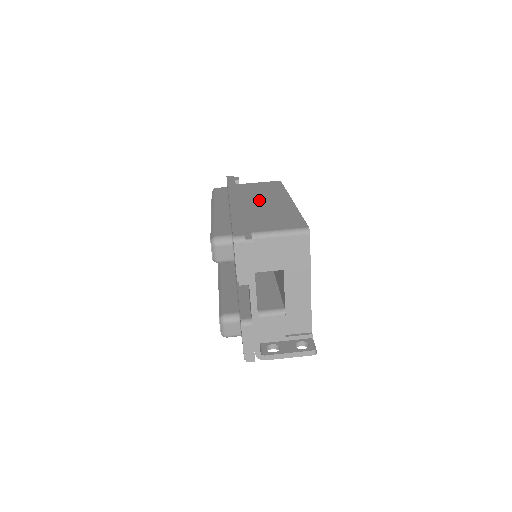
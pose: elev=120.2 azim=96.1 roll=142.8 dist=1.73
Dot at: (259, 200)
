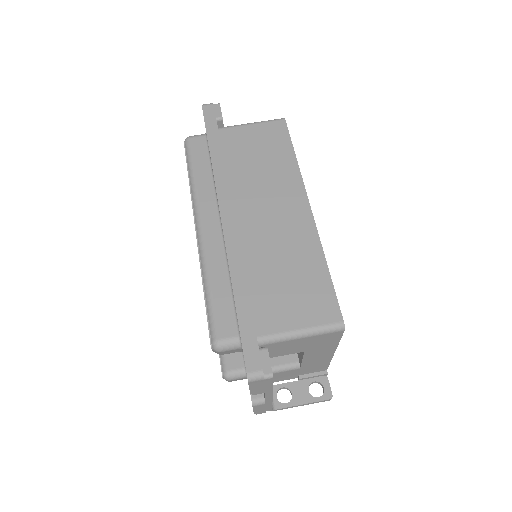
Dot at: (262, 205)
